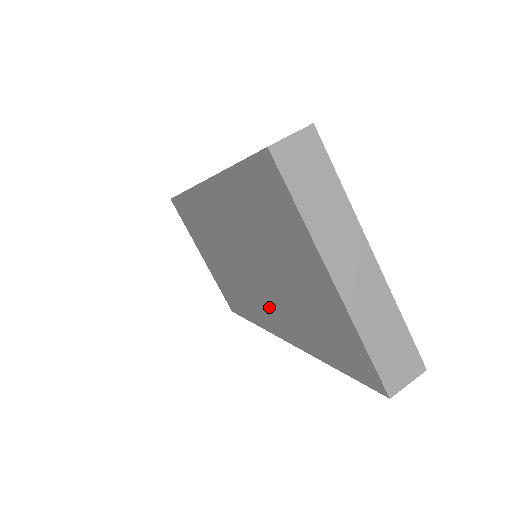
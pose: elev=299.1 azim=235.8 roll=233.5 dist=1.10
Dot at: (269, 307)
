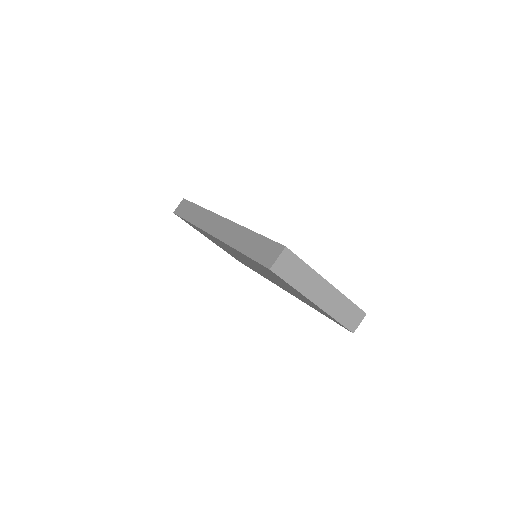
Dot at: occluded
